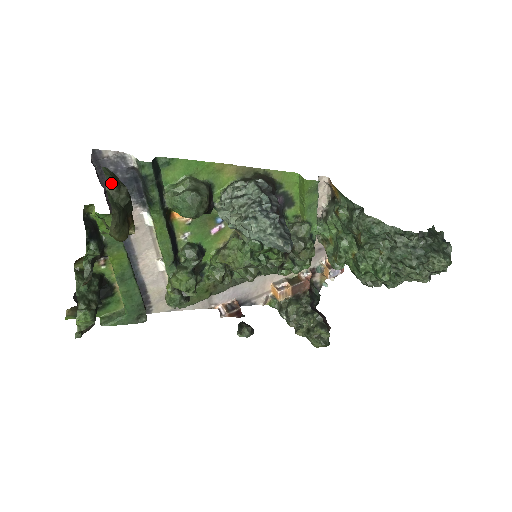
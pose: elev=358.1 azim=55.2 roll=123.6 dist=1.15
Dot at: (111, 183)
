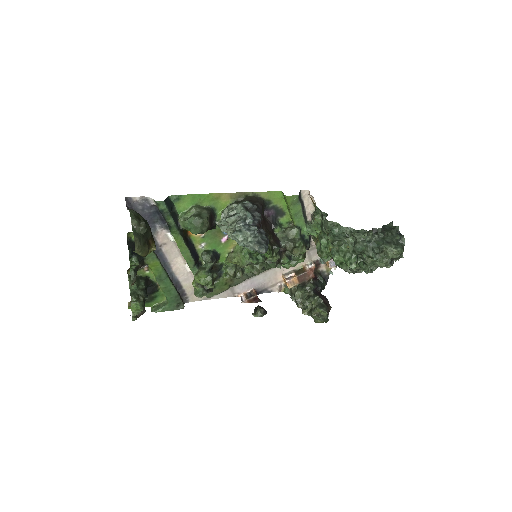
Dot at: (134, 221)
